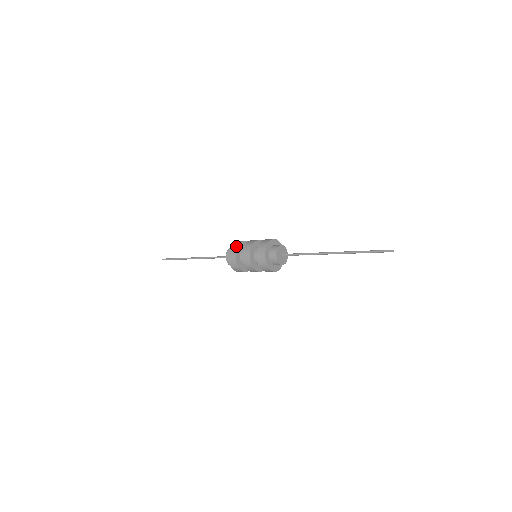
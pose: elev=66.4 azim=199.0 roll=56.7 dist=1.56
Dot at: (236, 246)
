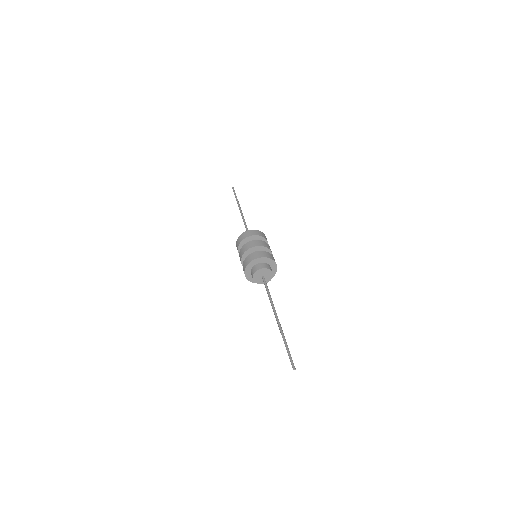
Dot at: occluded
